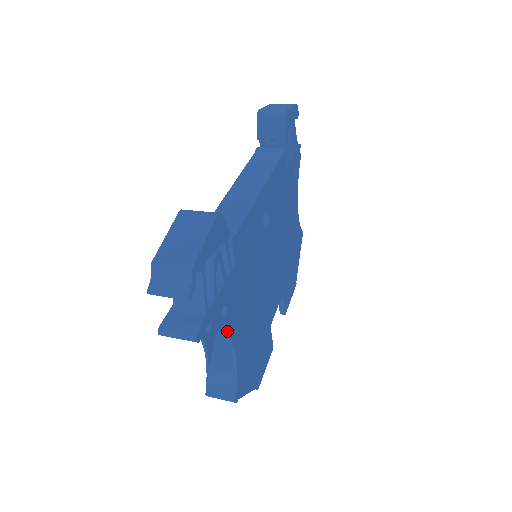
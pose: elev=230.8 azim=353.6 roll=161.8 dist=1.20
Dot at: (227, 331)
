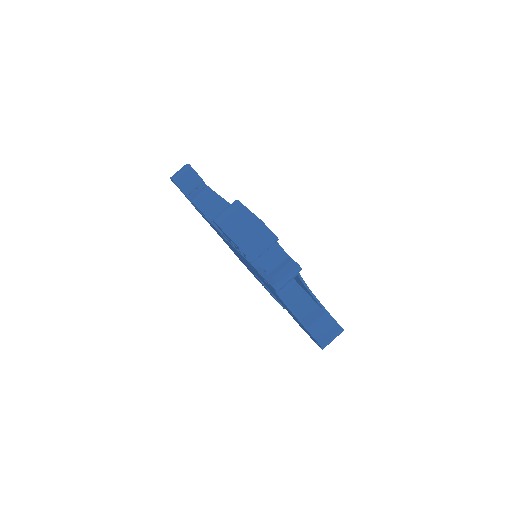
Dot at: (300, 276)
